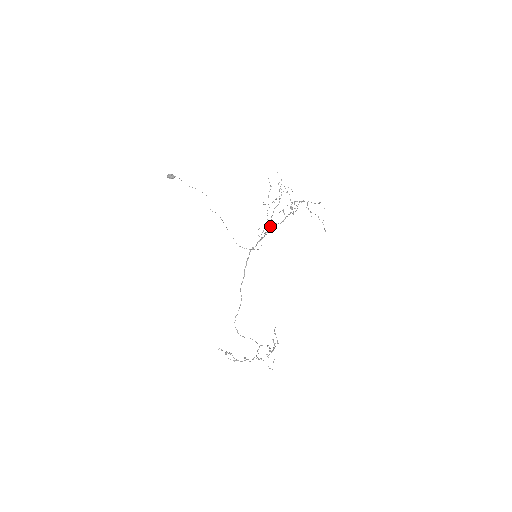
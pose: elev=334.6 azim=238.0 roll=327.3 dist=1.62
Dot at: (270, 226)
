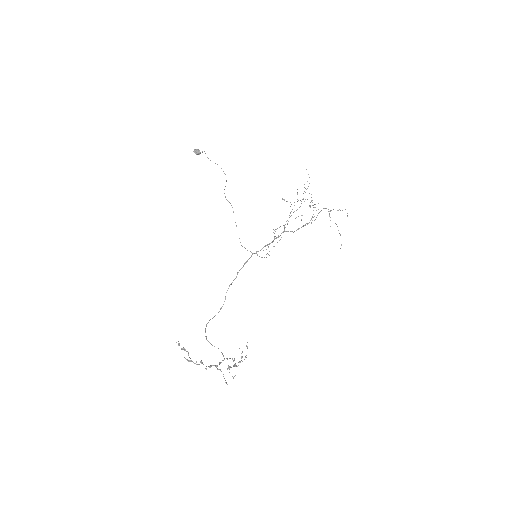
Dot at: occluded
